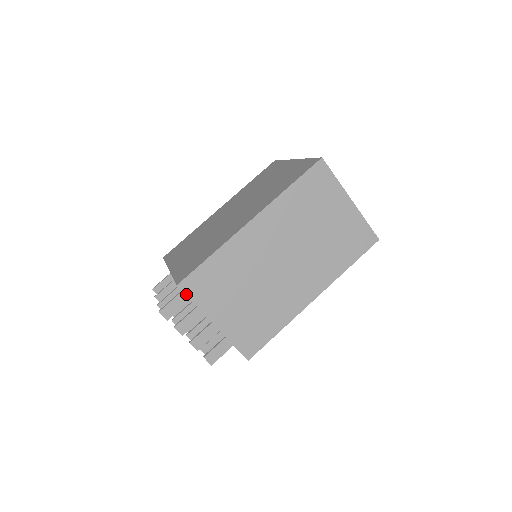
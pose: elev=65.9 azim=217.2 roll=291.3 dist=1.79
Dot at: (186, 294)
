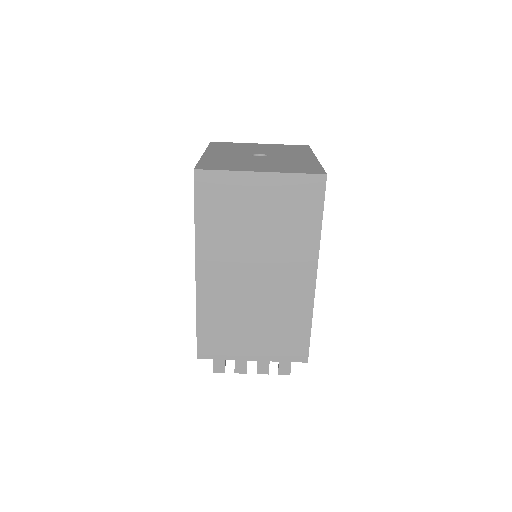
Dot at: occluded
